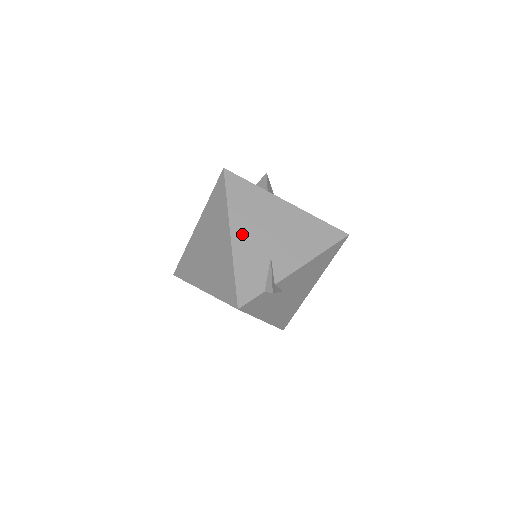
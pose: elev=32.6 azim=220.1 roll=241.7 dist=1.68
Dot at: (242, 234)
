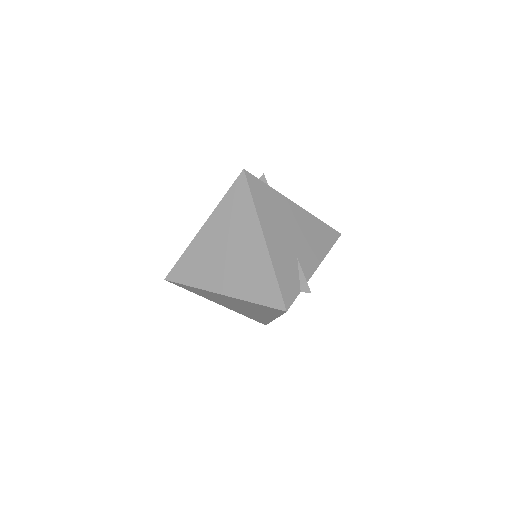
Dot at: (273, 237)
